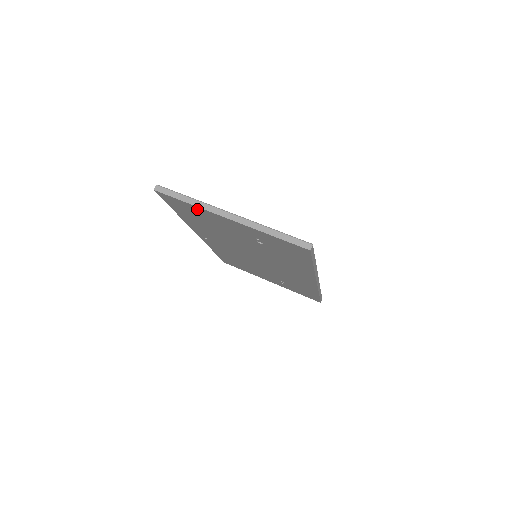
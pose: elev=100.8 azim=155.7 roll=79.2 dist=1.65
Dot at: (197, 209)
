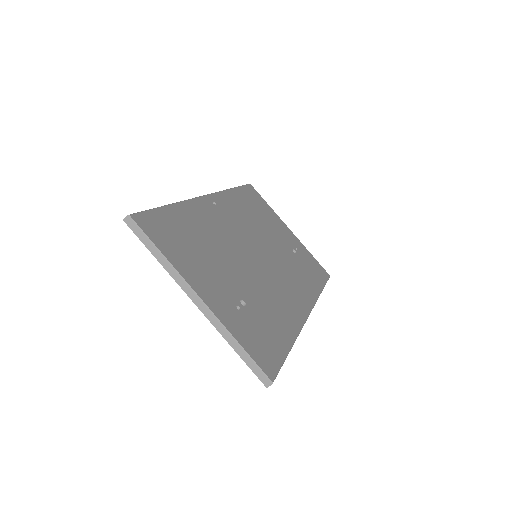
Dot at: occluded
